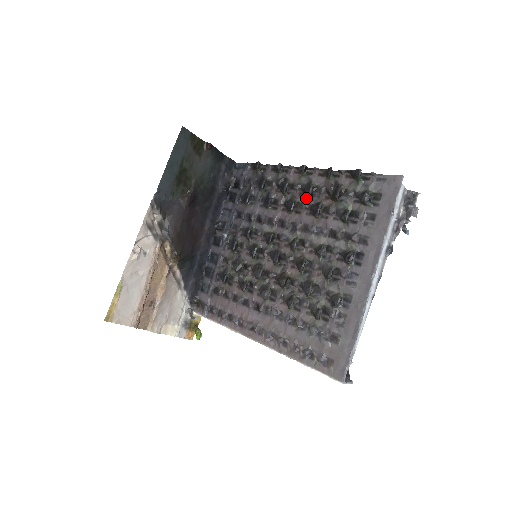
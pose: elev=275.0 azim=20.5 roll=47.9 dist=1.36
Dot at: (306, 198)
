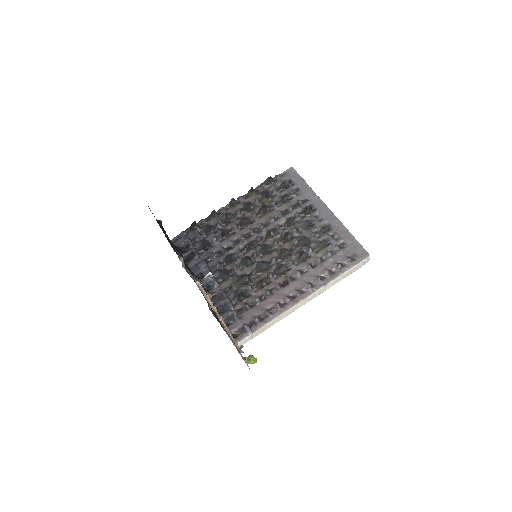
Dot at: (250, 212)
